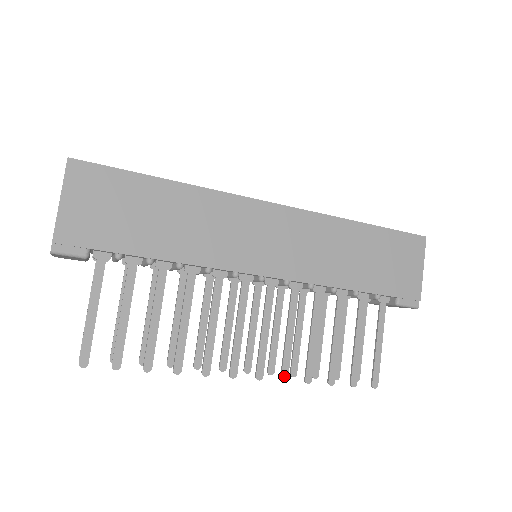
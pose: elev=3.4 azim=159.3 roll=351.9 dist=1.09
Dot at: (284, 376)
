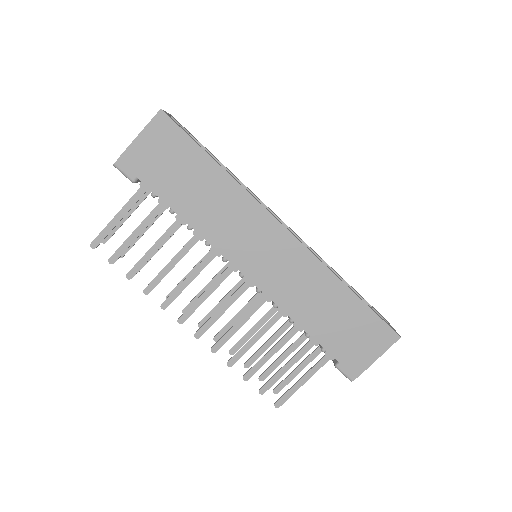
Dot at: (214, 348)
